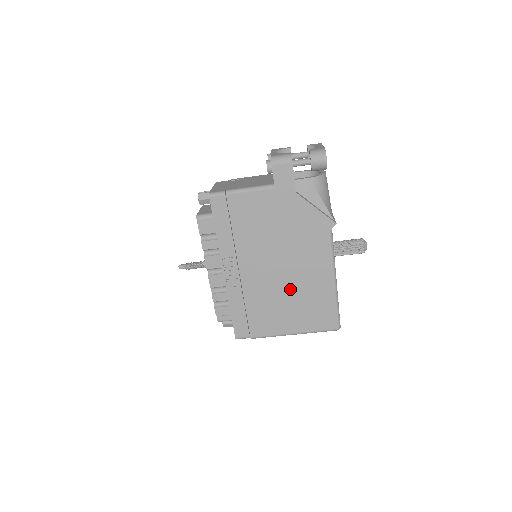
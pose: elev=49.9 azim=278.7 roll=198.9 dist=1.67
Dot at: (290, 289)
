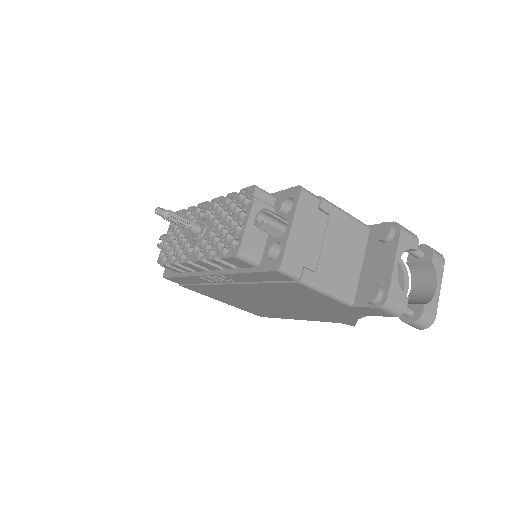
Dot at: (257, 304)
